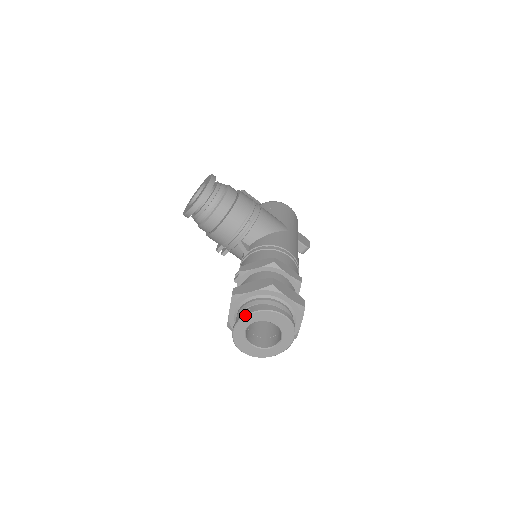
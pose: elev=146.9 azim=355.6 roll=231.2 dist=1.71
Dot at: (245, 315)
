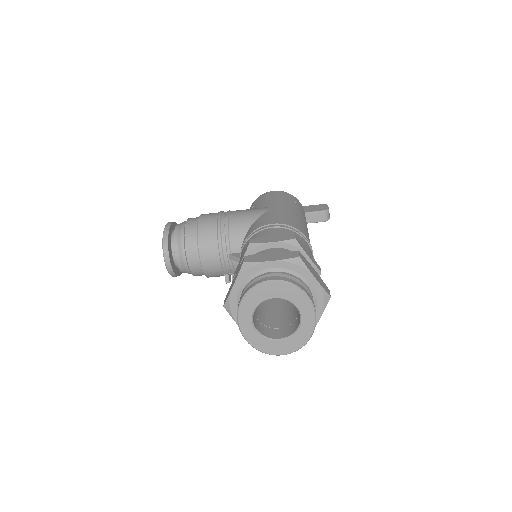
Dot at: (237, 314)
